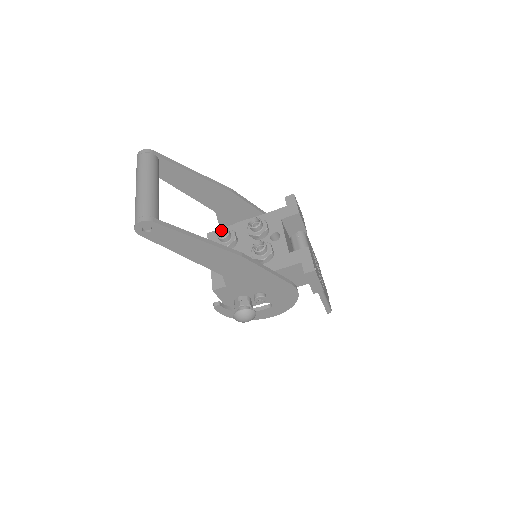
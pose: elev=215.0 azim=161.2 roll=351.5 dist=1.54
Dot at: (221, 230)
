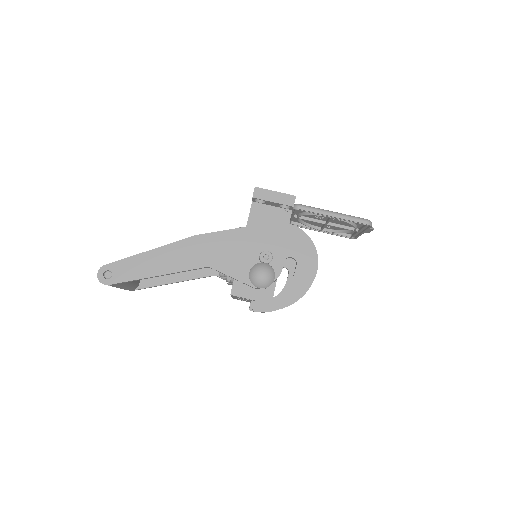
Dot at: occluded
